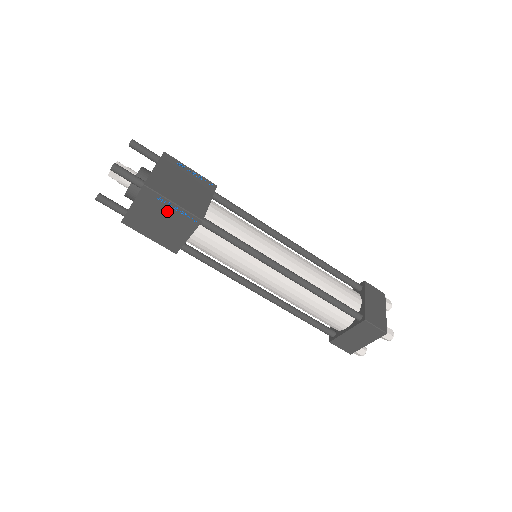
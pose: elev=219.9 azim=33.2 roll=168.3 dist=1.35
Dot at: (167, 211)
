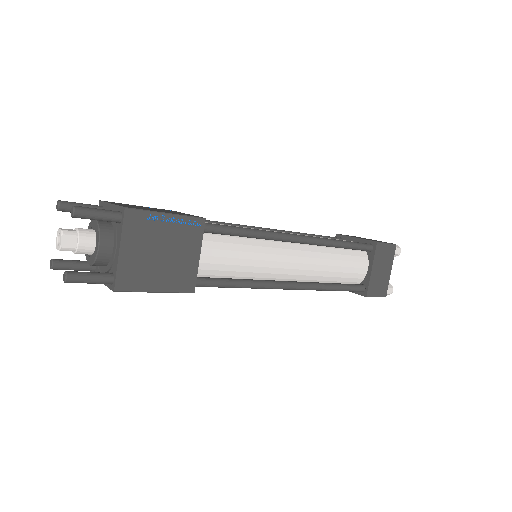
Dot at: occluded
